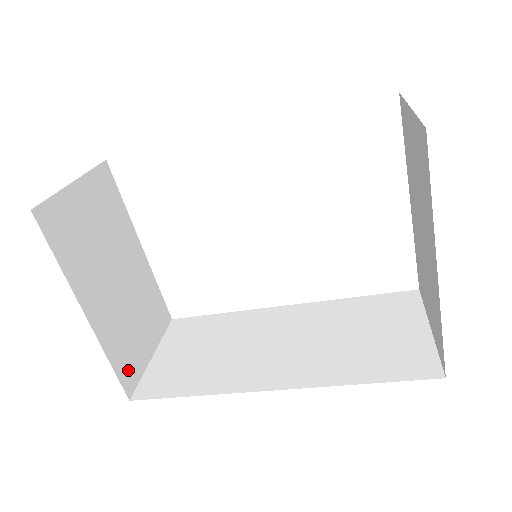
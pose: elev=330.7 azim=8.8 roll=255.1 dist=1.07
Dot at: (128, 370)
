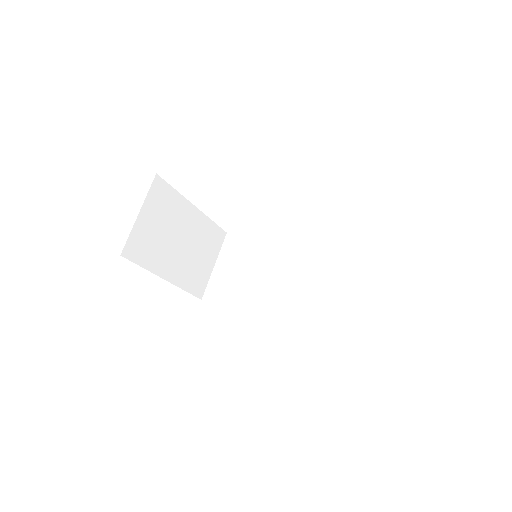
Dot at: (198, 286)
